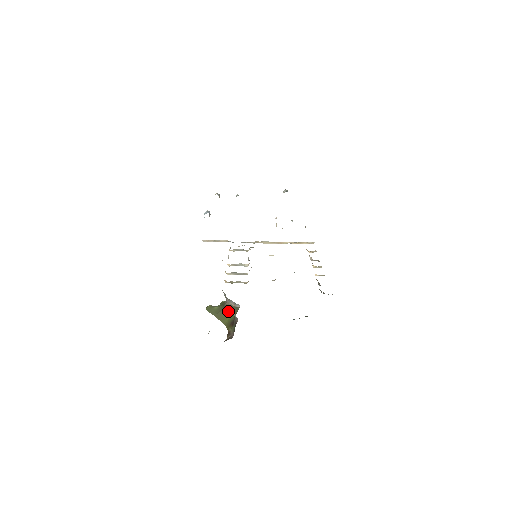
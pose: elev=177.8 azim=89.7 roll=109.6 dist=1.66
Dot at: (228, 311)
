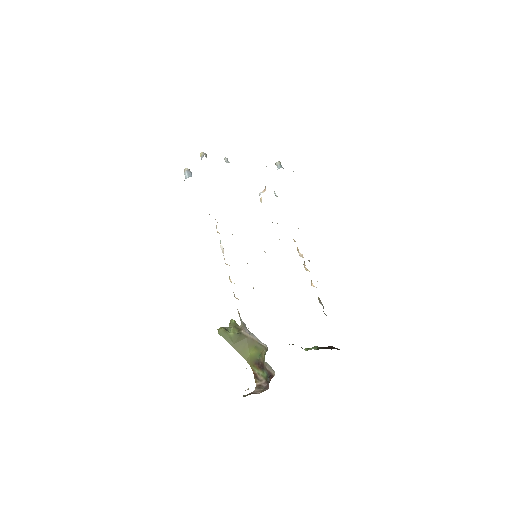
Dot at: (249, 344)
